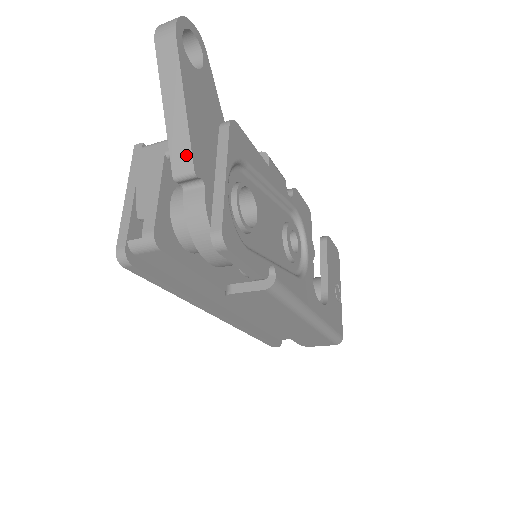
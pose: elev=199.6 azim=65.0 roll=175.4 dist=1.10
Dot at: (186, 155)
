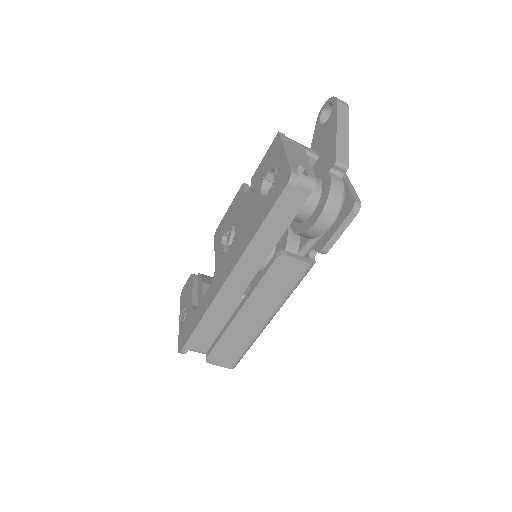
Dot at: (346, 157)
